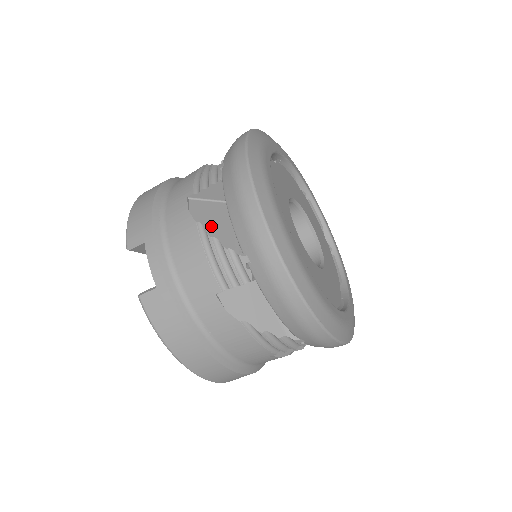
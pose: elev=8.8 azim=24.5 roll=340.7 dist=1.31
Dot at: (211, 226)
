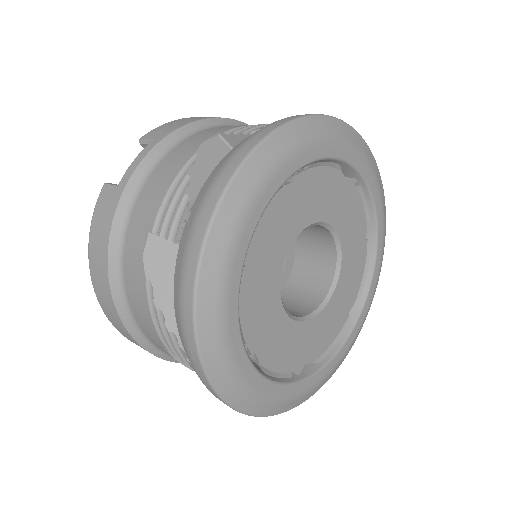
Dot at: (202, 168)
